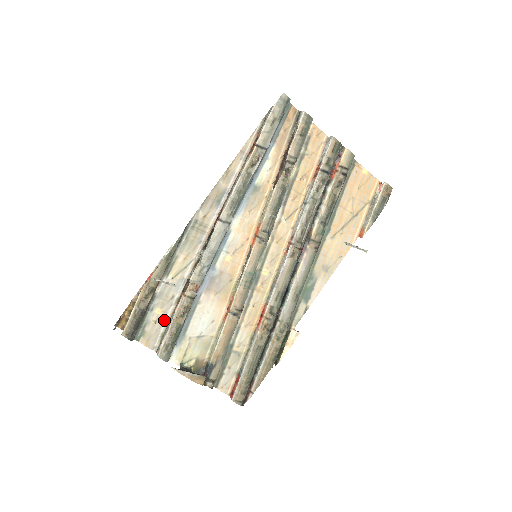
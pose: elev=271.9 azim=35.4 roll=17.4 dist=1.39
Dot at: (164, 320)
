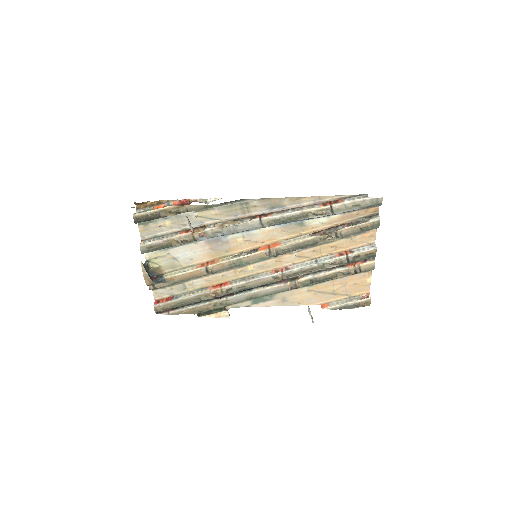
Dot at: (166, 230)
